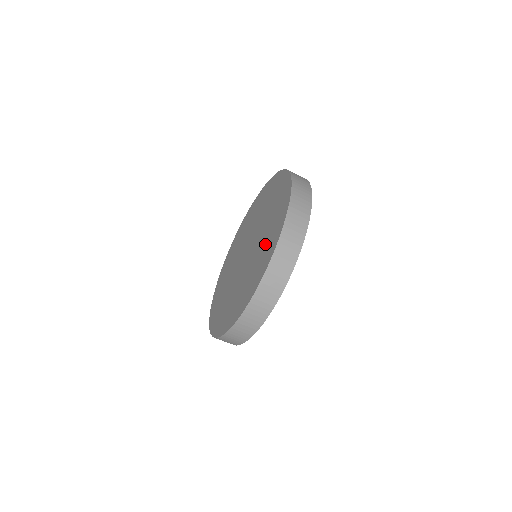
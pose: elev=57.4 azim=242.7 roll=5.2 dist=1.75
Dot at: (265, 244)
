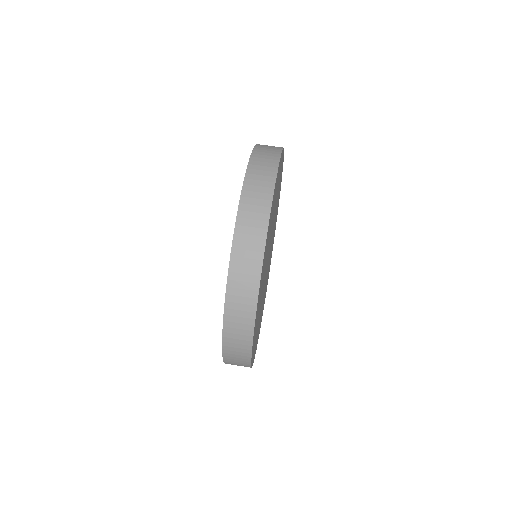
Dot at: occluded
